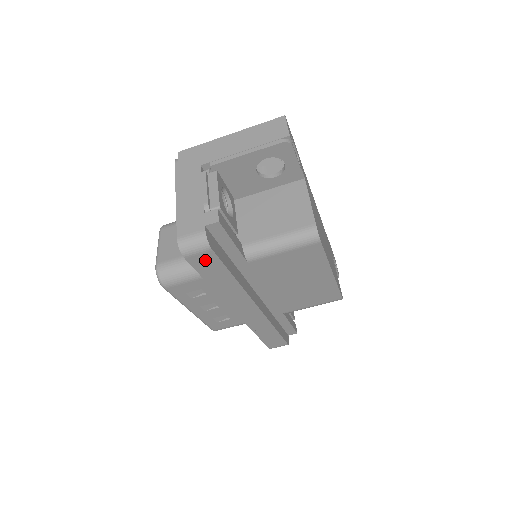
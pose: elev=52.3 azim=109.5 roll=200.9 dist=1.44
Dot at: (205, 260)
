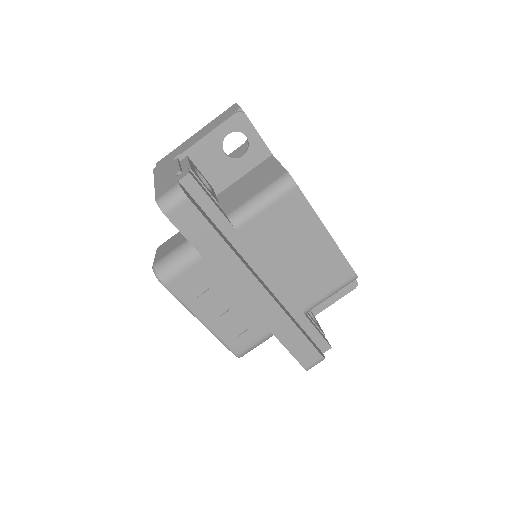
Dot at: (187, 216)
